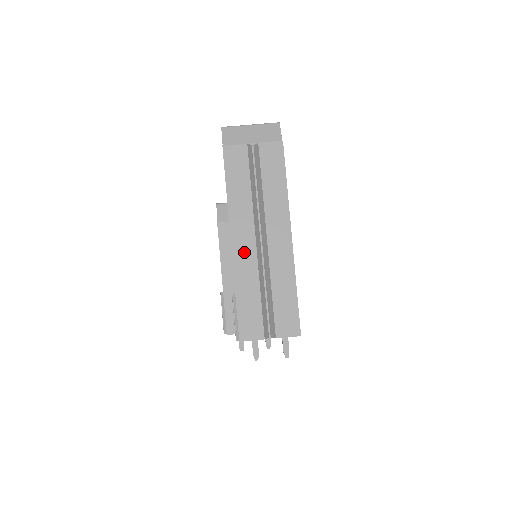
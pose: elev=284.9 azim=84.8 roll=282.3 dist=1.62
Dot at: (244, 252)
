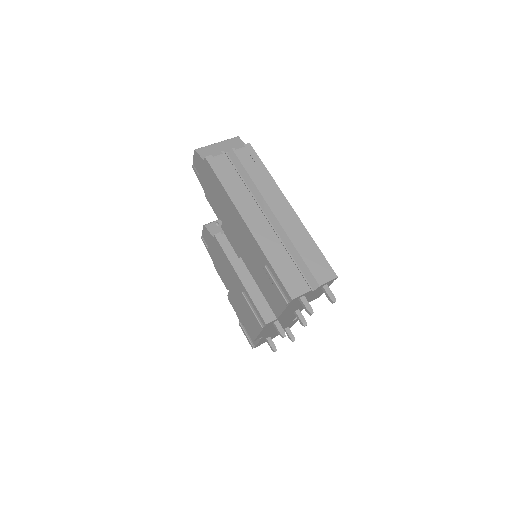
Dot at: (260, 228)
